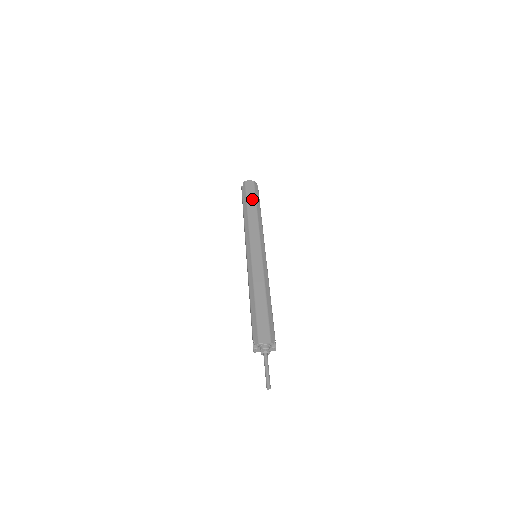
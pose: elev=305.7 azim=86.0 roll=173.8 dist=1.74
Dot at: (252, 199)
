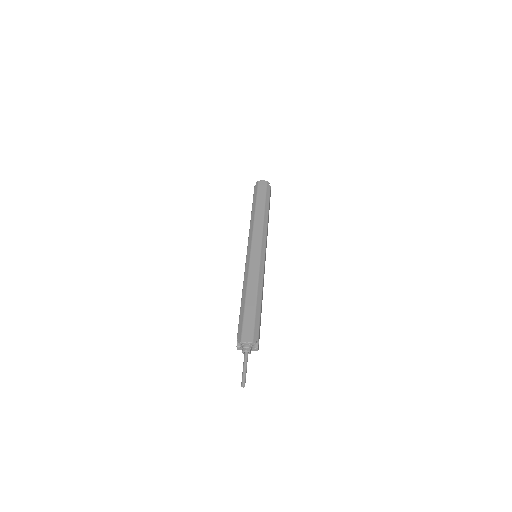
Dot at: (262, 199)
